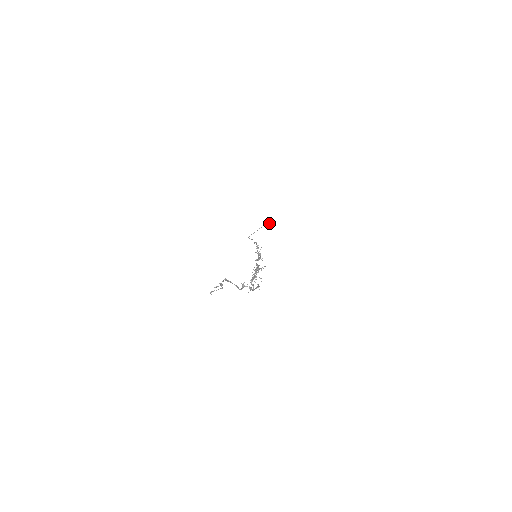
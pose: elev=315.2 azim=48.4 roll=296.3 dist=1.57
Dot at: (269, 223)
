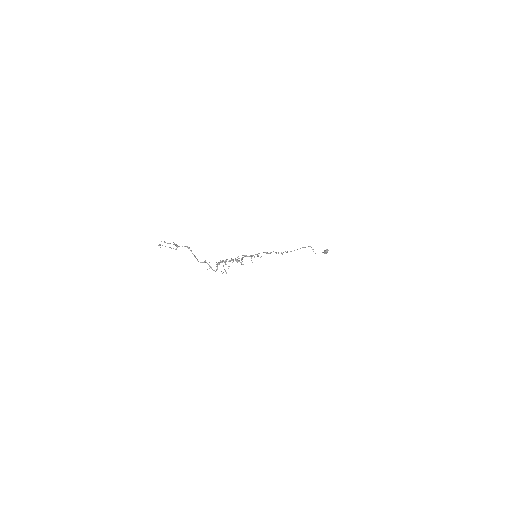
Dot at: (324, 251)
